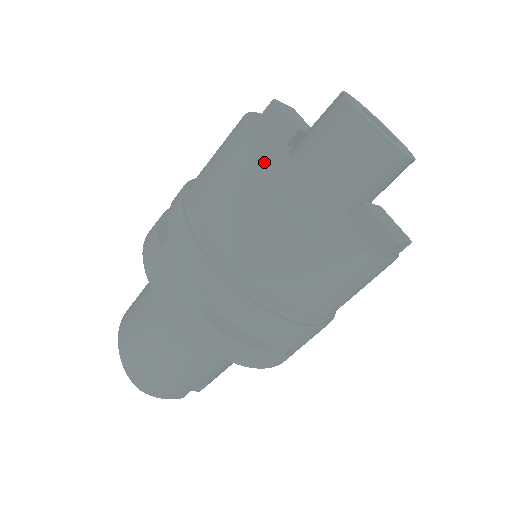
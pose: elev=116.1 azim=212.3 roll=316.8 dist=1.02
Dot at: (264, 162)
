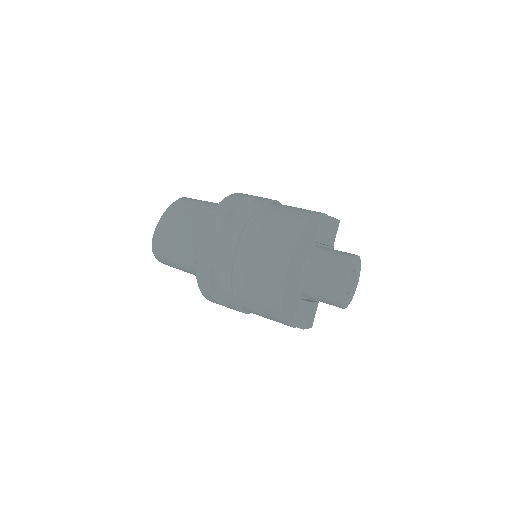
Dot at: (288, 264)
